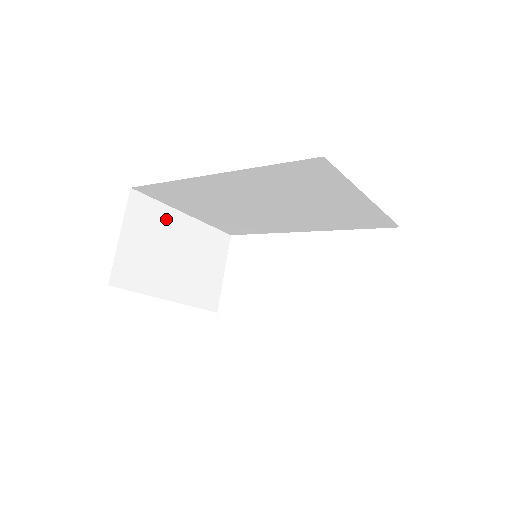
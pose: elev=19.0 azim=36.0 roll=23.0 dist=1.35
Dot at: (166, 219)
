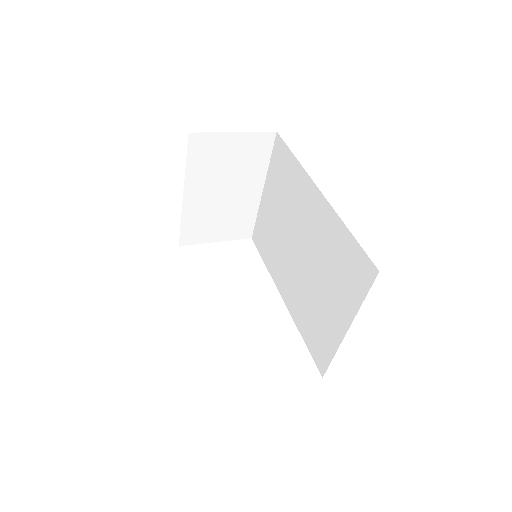
Dot at: (256, 172)
